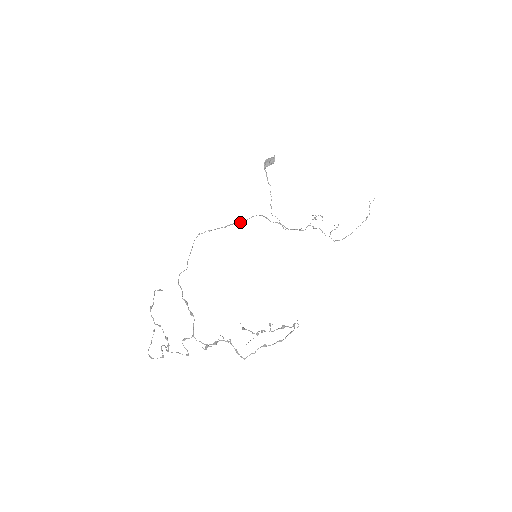
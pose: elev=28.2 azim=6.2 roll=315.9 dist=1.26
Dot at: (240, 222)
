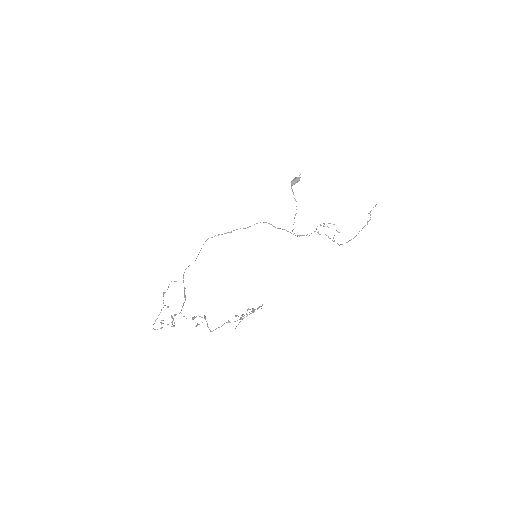
Dot at: (244, 228)
